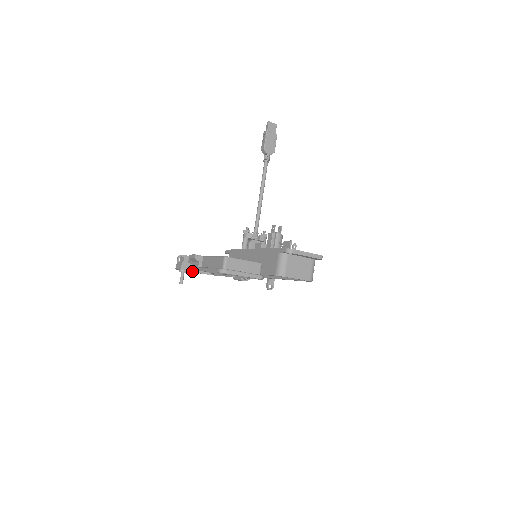
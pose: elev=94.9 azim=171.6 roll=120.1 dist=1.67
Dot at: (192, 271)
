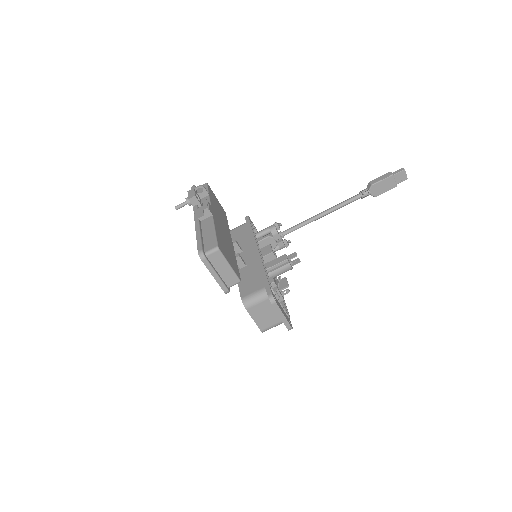
Dot at: occluded
